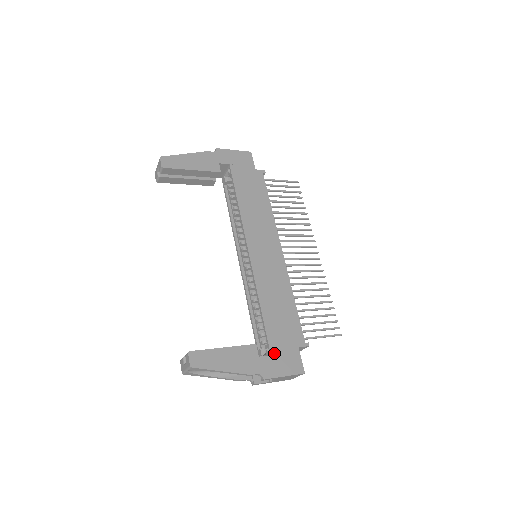
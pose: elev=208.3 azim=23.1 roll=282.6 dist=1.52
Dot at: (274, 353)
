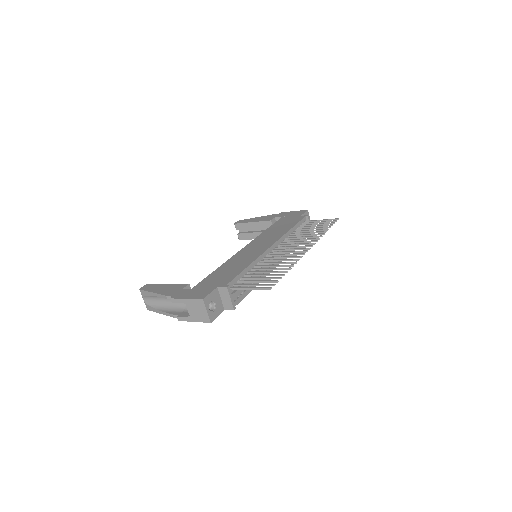
Dot at: (195, 288)
